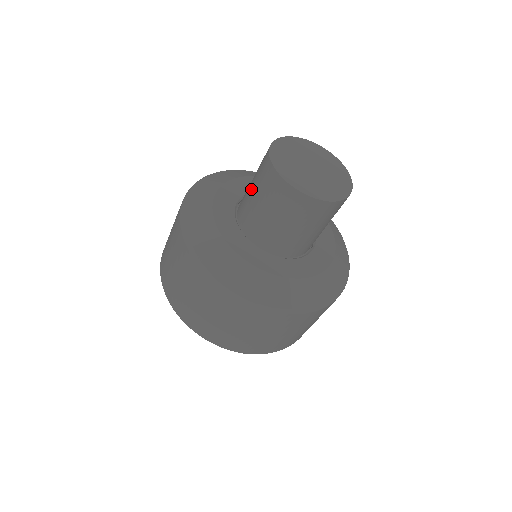
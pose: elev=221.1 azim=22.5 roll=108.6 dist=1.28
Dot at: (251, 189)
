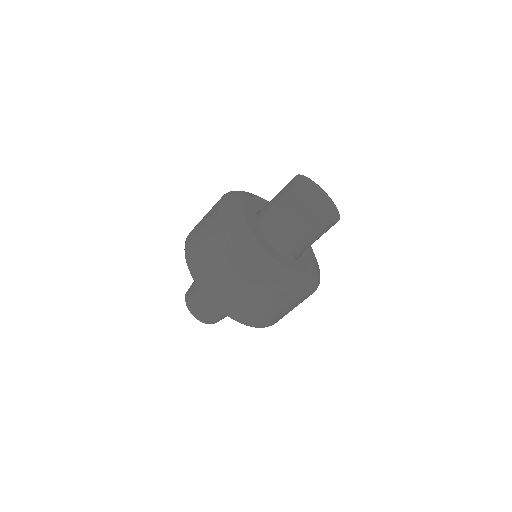
Dot at: (289, 226)
